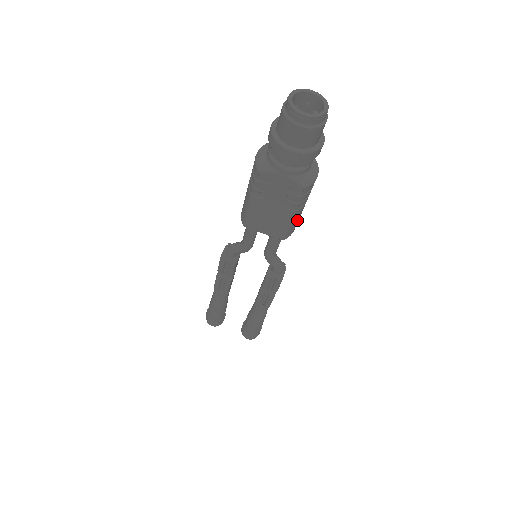
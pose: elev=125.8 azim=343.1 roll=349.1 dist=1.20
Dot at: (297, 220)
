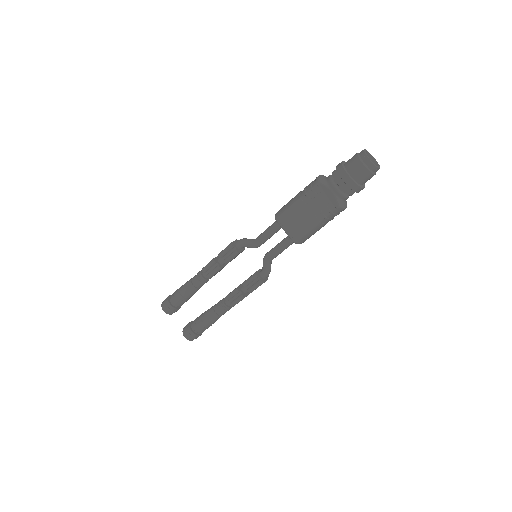
Dot at: (313, 234)
